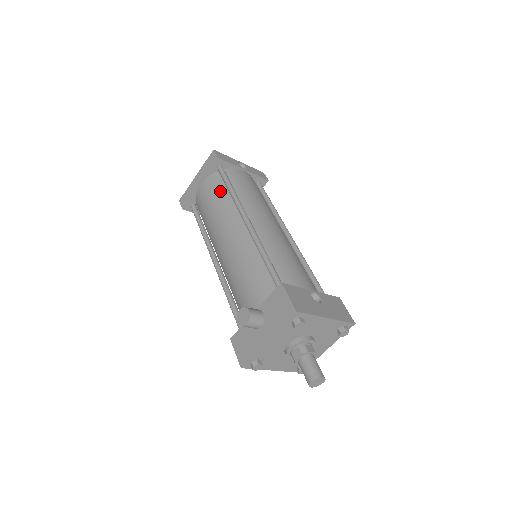
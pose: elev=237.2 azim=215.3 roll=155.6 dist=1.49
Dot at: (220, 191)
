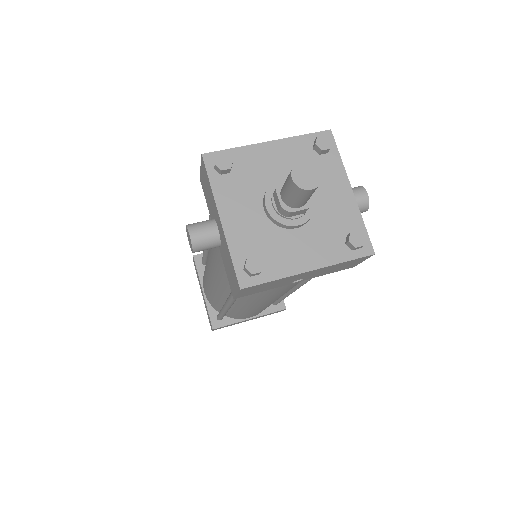
Dot at: occluded
